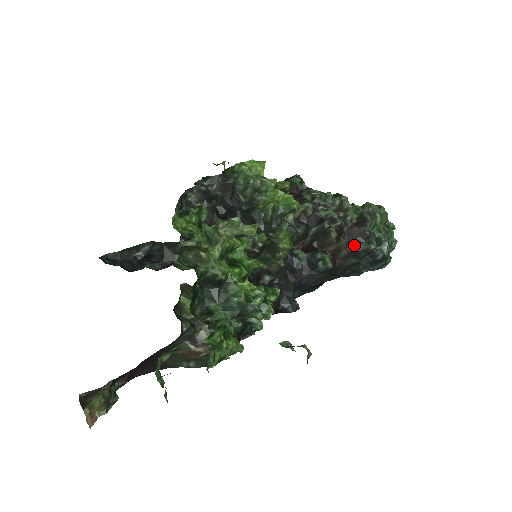
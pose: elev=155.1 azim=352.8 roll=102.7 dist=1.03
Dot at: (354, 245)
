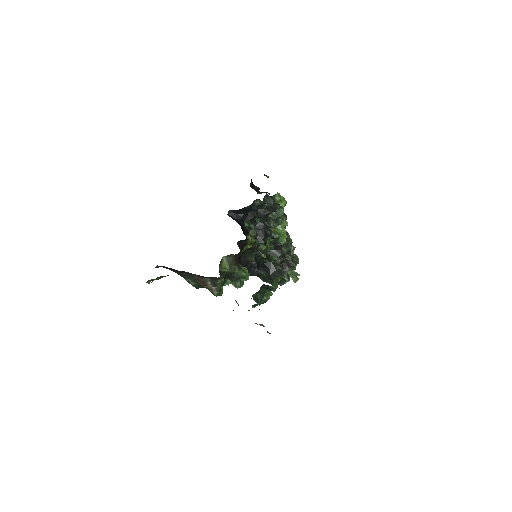
Dot at: occluded
